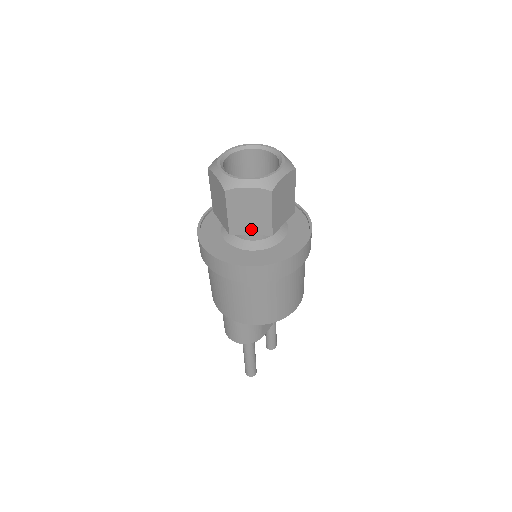
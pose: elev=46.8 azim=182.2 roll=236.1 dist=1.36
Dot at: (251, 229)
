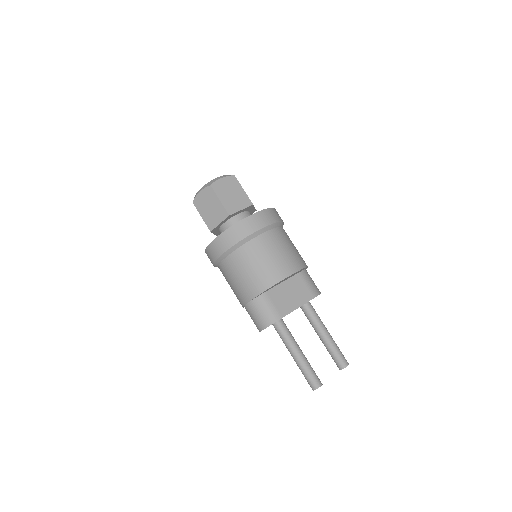
Dot at: (217, 219)
